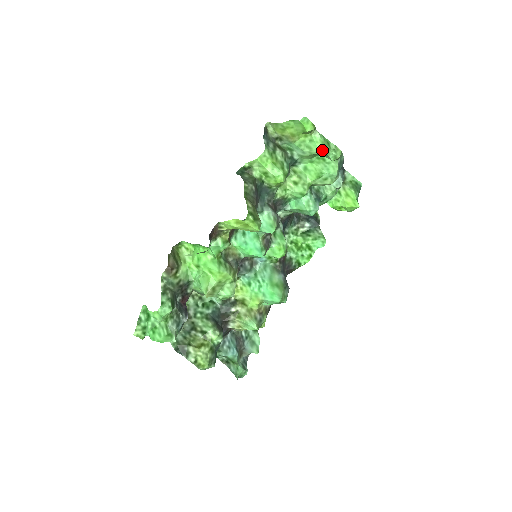
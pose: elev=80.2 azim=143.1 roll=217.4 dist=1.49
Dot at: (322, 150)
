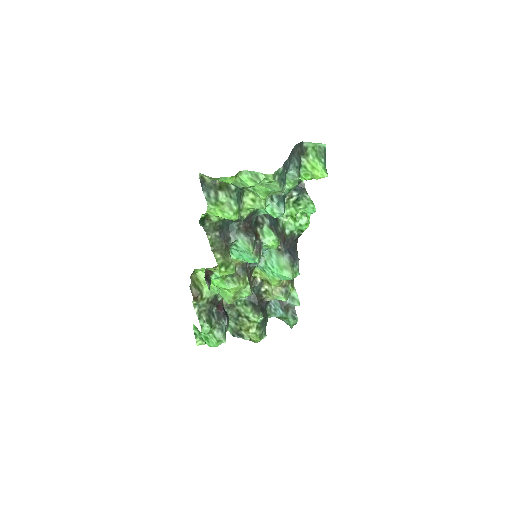
Dot at: (254, 186)
